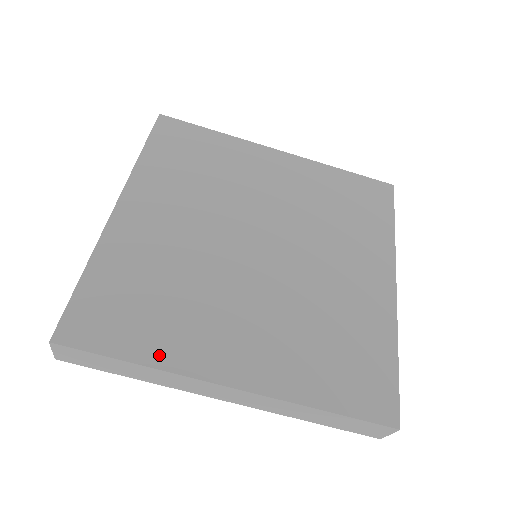
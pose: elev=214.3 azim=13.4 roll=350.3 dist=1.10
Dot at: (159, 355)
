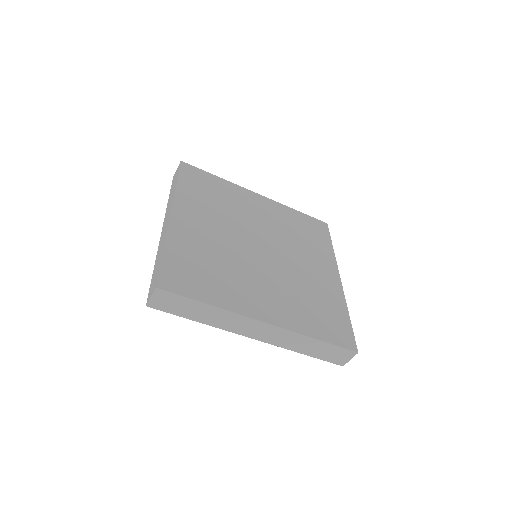
Dot at: (221, 301)
